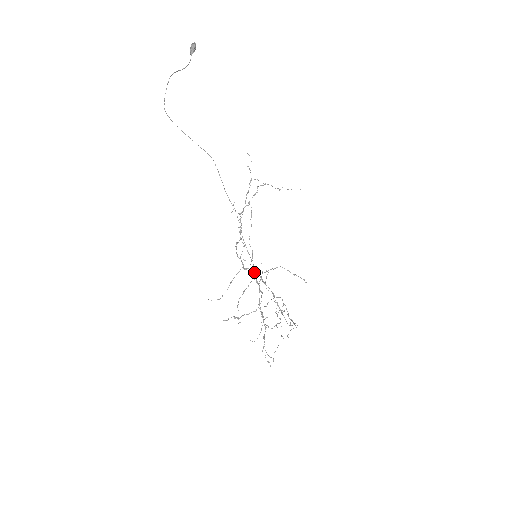
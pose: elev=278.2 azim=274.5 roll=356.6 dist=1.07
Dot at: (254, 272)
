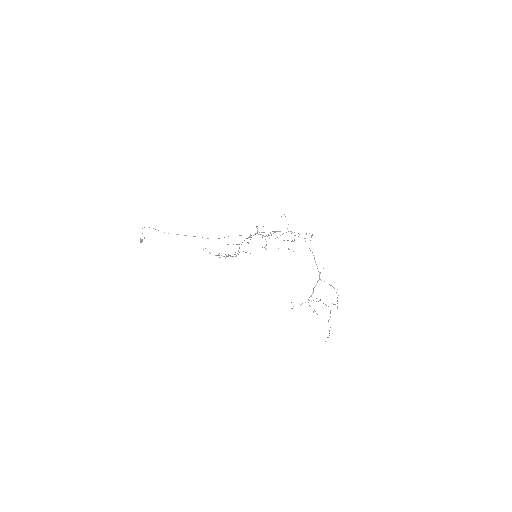
Dot at: (255, 234)
